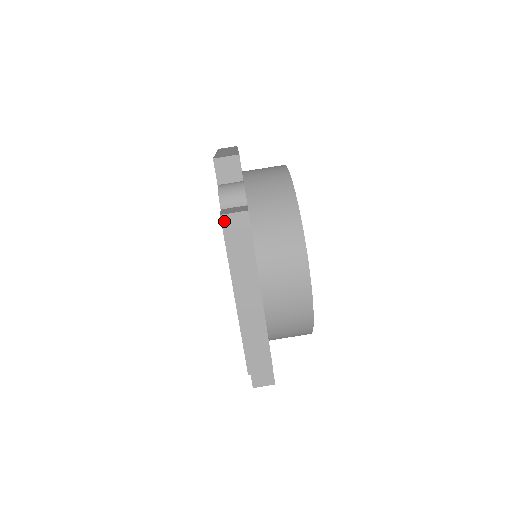
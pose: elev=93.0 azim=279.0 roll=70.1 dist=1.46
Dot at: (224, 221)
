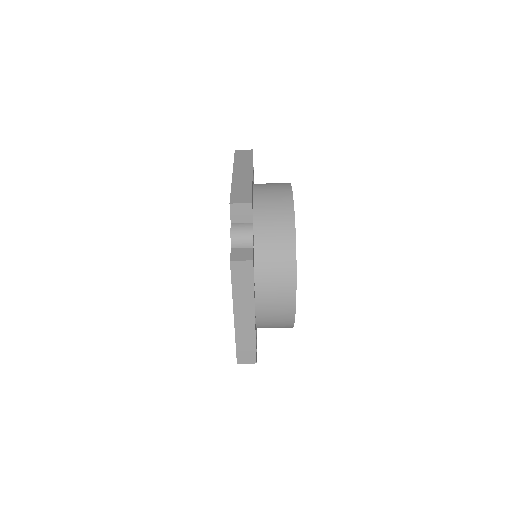
Dot at: (233, 265)
